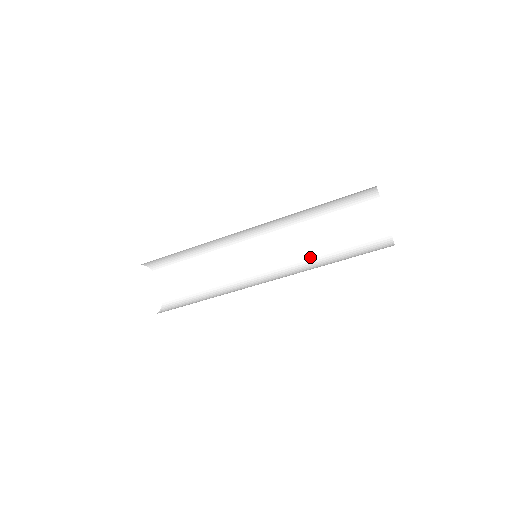
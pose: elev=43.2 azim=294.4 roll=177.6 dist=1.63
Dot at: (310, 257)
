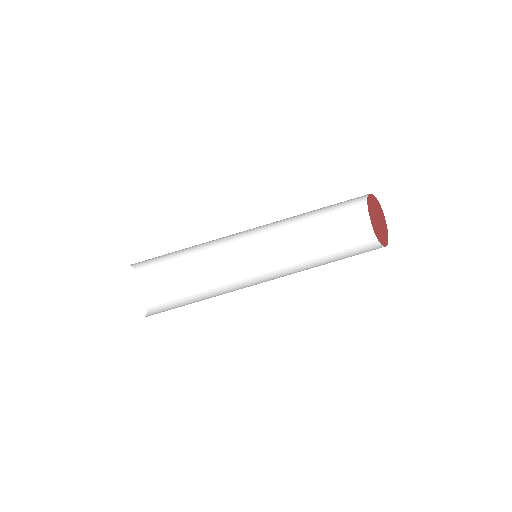
Dot at: occluded
